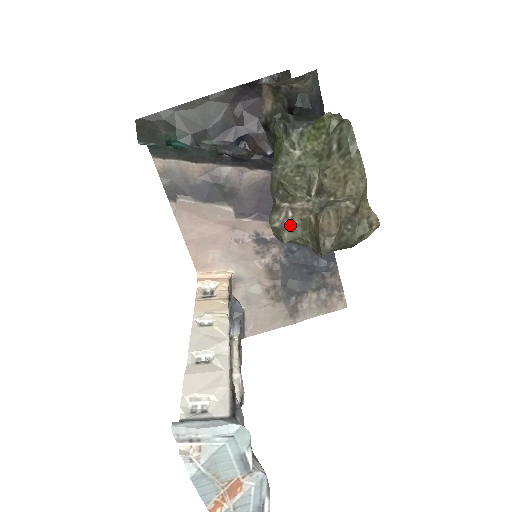
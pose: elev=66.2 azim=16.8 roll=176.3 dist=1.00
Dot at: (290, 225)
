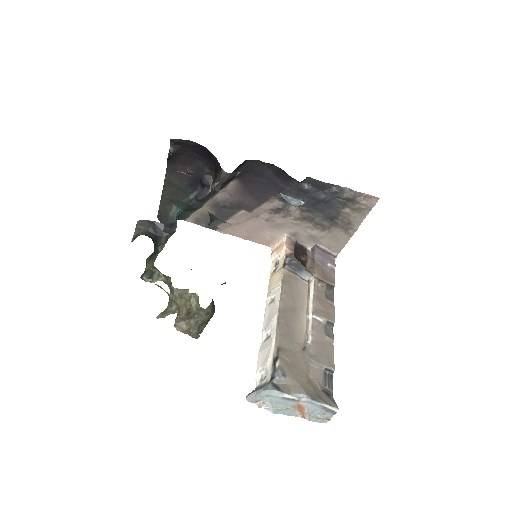
Dot at: occluded
